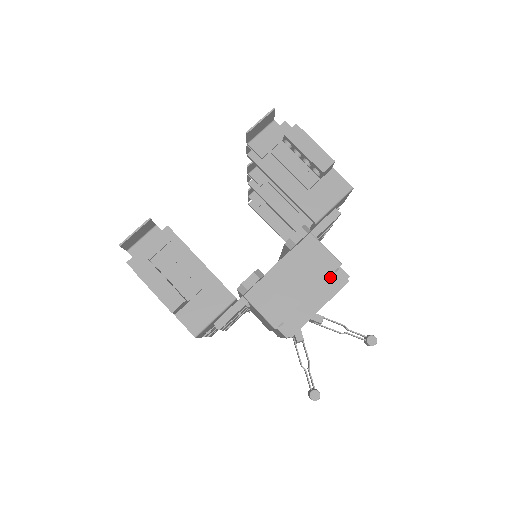
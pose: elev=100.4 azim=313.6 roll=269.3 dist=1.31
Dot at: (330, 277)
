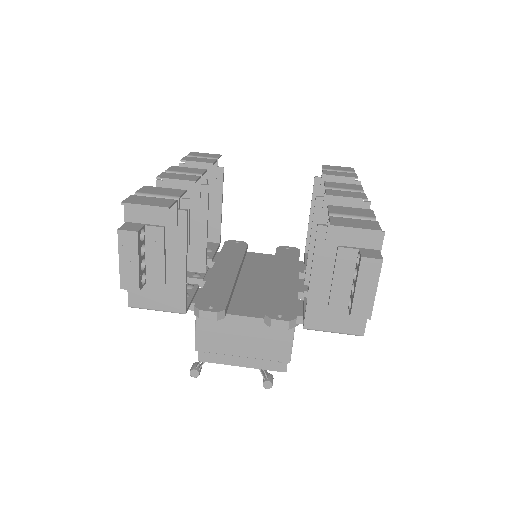
Dot at: (271, 362)
